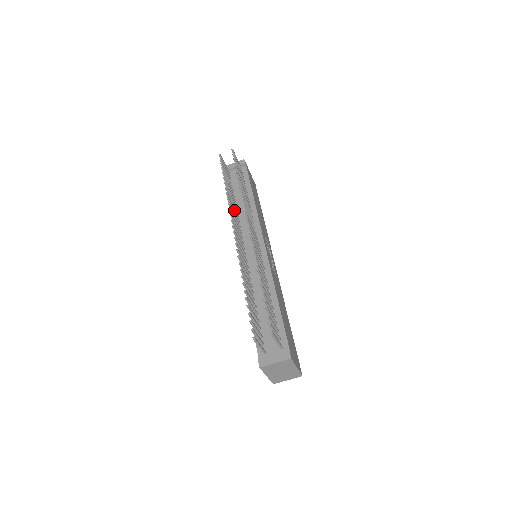
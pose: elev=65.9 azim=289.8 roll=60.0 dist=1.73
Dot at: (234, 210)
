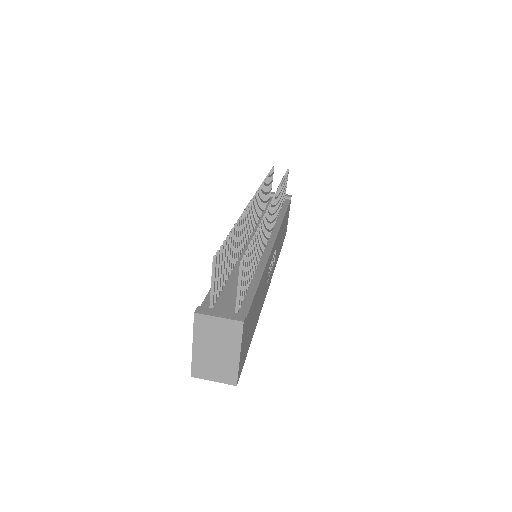
Dot at: (260, 206)
